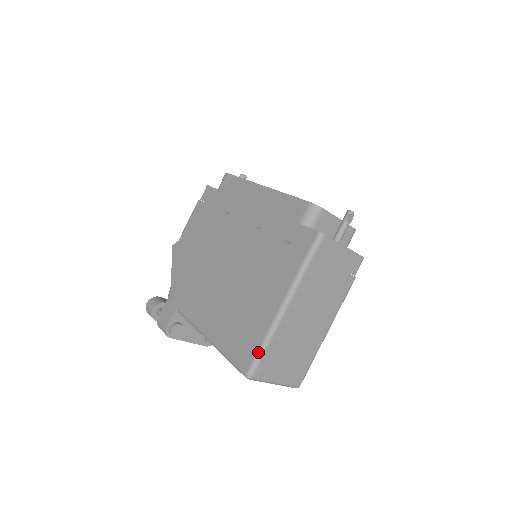
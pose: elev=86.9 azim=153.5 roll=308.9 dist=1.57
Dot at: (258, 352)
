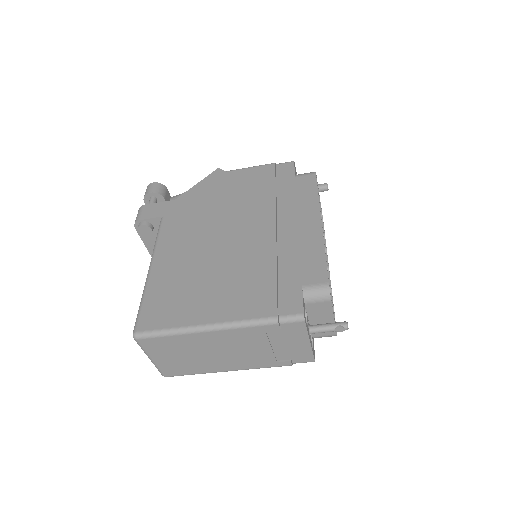
Dot at: (161, 330)
